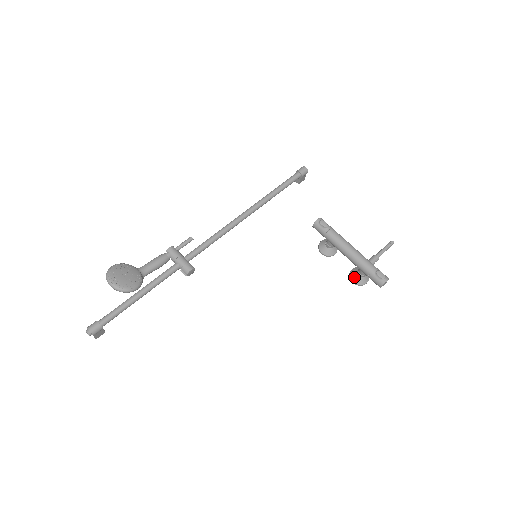
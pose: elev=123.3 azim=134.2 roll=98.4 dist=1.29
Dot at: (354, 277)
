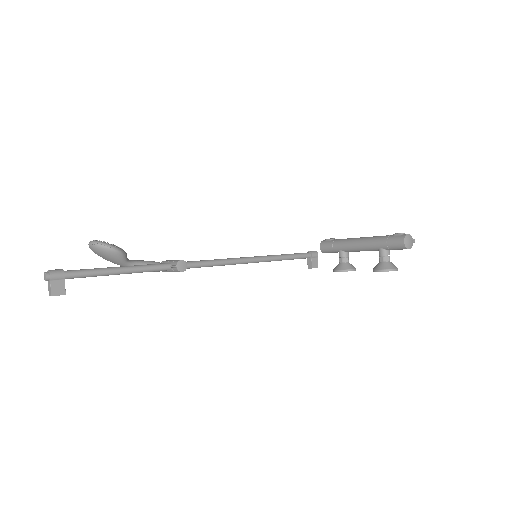
Dot at: (377, 266)
